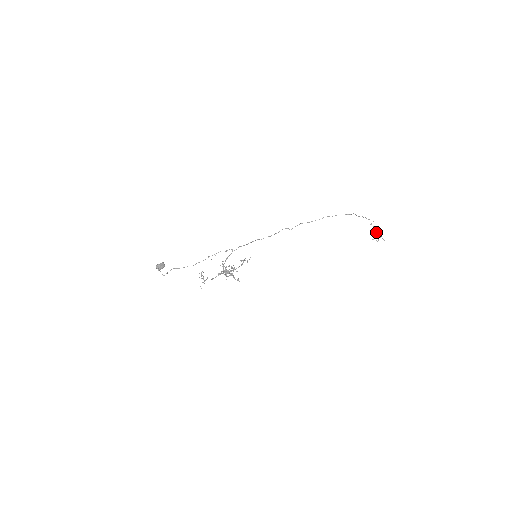
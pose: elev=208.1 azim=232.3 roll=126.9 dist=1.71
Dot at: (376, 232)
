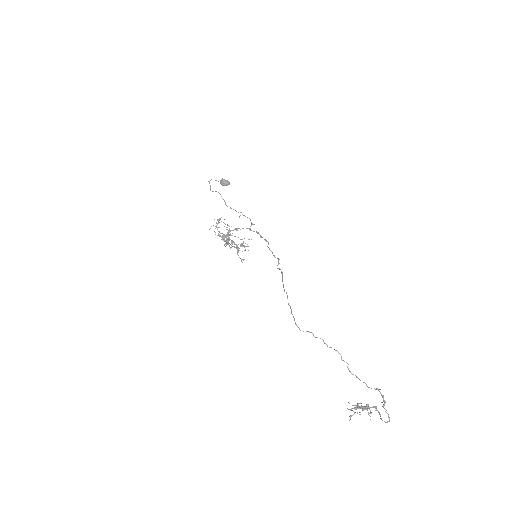
Dot at: occluded
